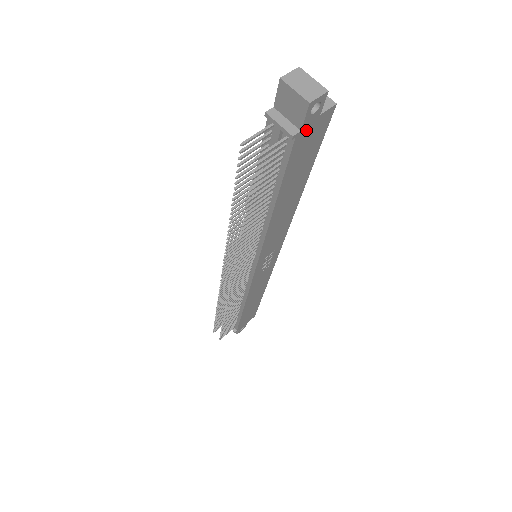
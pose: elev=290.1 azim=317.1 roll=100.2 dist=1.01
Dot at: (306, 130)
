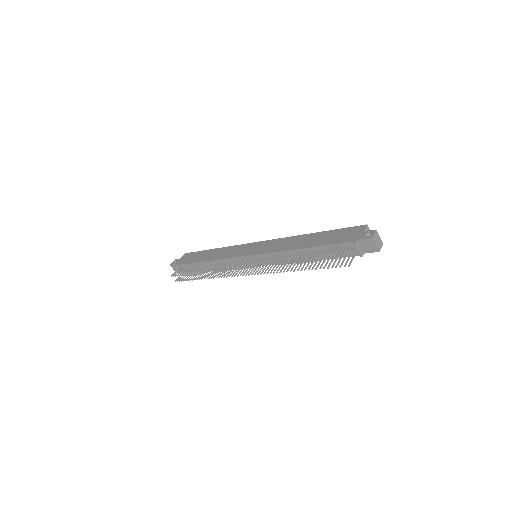
Dot at: (363, 251)
